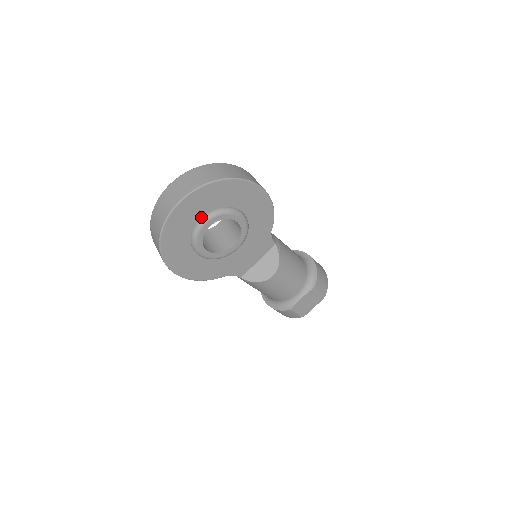
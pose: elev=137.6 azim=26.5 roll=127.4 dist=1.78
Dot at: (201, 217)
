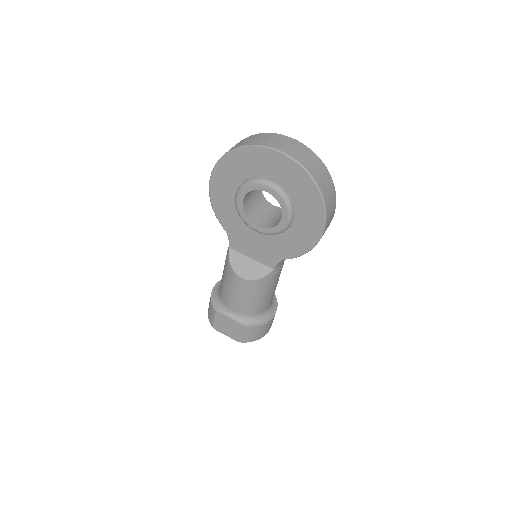
Dot at: (273, 180)
